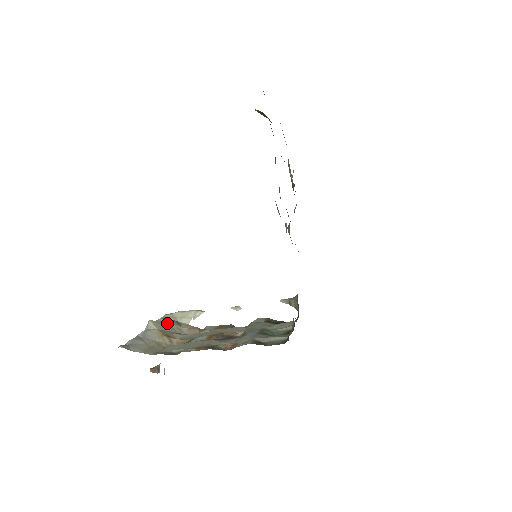
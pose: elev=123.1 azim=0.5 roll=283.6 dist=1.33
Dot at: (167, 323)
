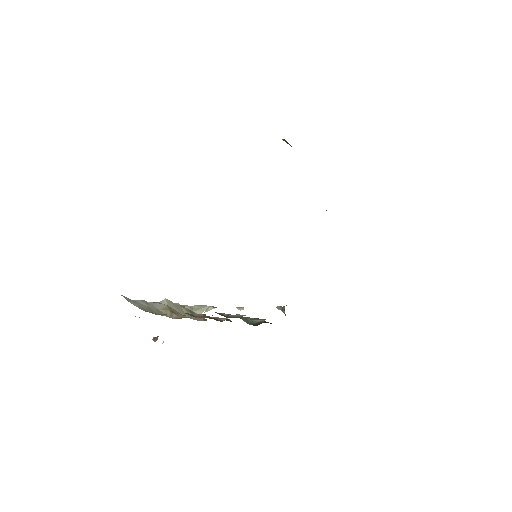
Dot at: (181, 307)
